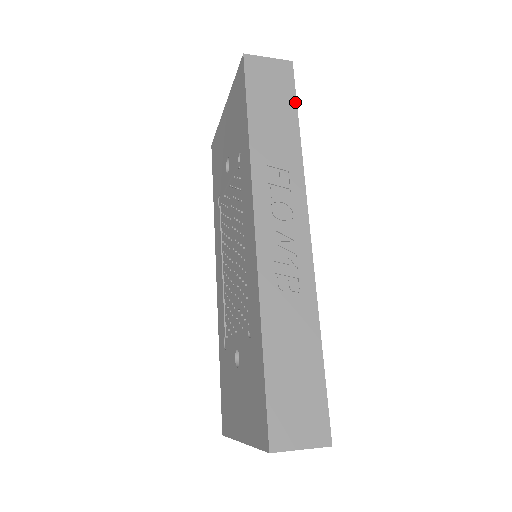
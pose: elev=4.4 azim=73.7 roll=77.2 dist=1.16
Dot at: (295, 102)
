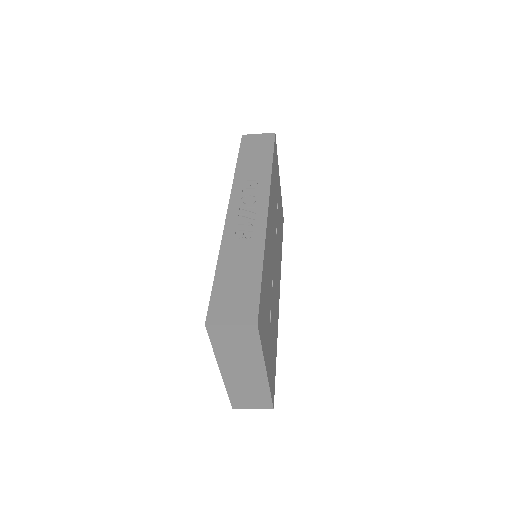
Dot at: (272, 150)
